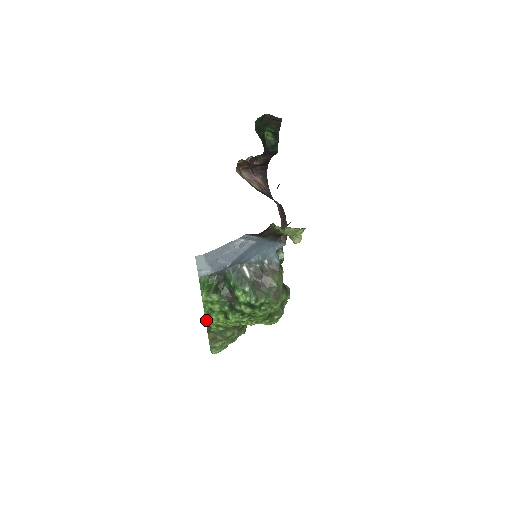
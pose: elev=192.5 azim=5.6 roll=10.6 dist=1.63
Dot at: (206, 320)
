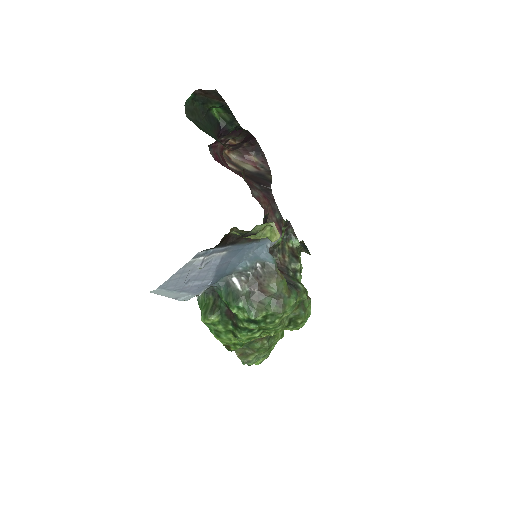
Dot at: (220, 340)
